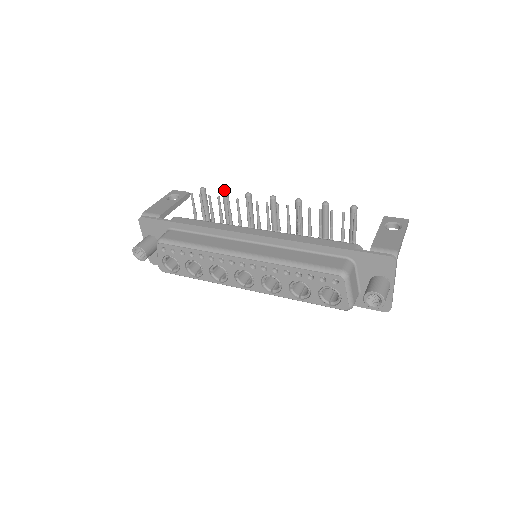
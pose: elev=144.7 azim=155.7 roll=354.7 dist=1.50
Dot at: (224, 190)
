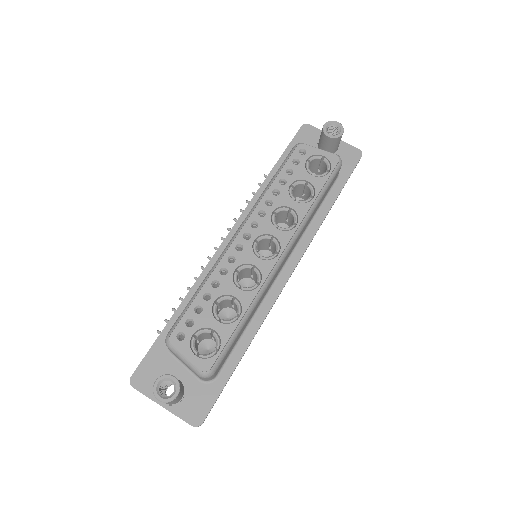
Dot at: occluded
